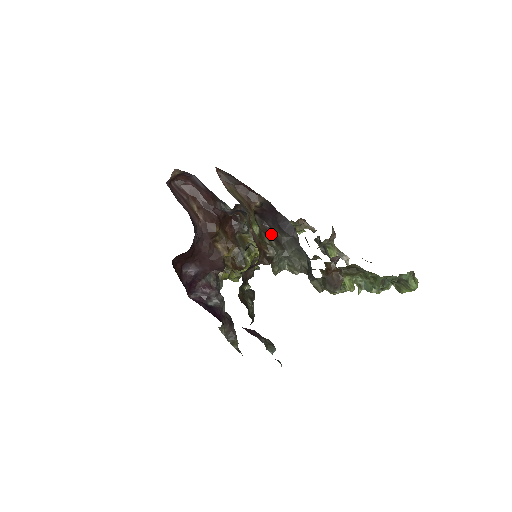
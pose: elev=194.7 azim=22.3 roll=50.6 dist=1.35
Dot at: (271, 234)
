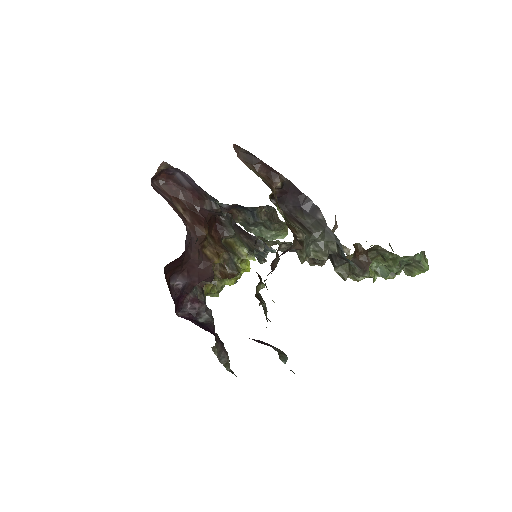
Dot at: (293, 218)
